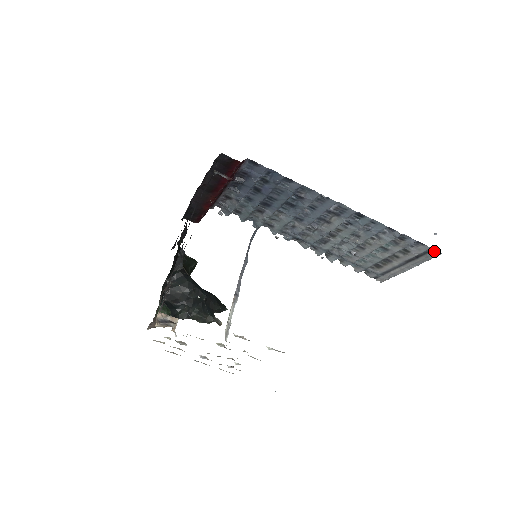
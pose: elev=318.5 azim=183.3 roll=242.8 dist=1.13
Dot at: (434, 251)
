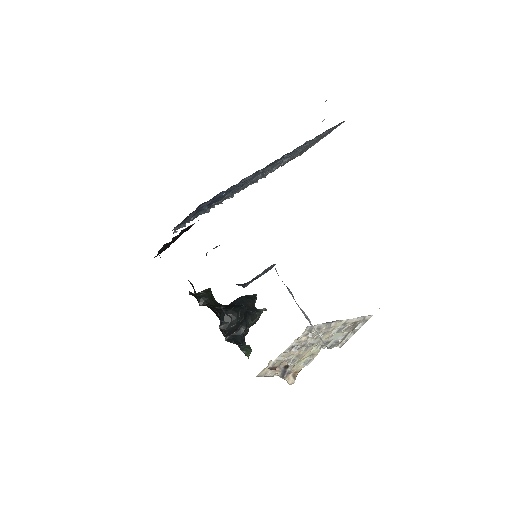
Dot at: (341, 123)
